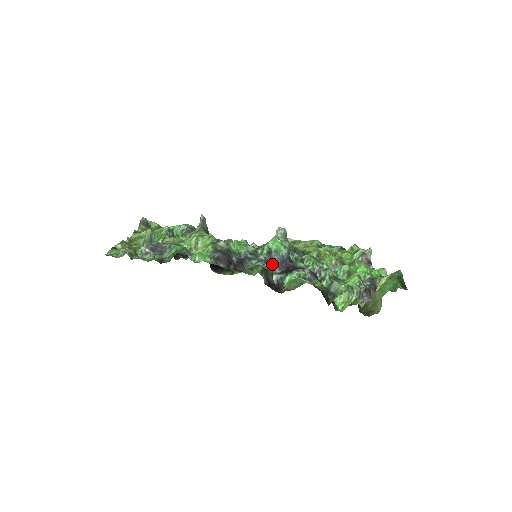
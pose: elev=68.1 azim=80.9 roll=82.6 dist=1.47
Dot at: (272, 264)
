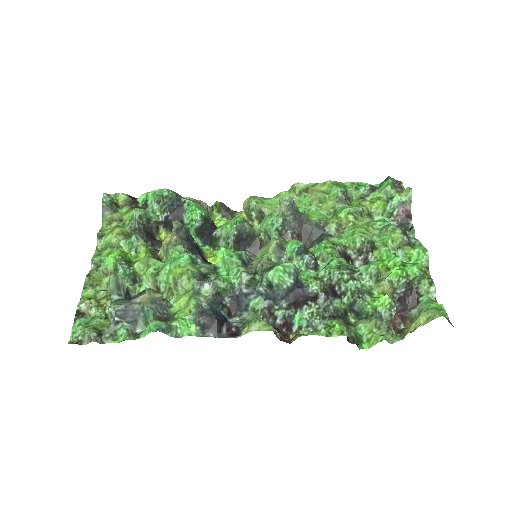
Dot at: (275, 299)
